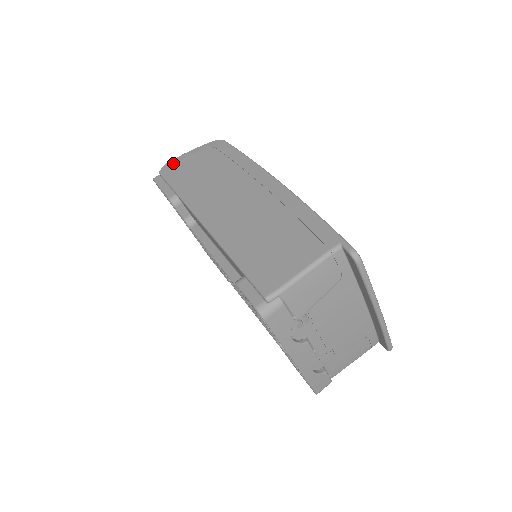
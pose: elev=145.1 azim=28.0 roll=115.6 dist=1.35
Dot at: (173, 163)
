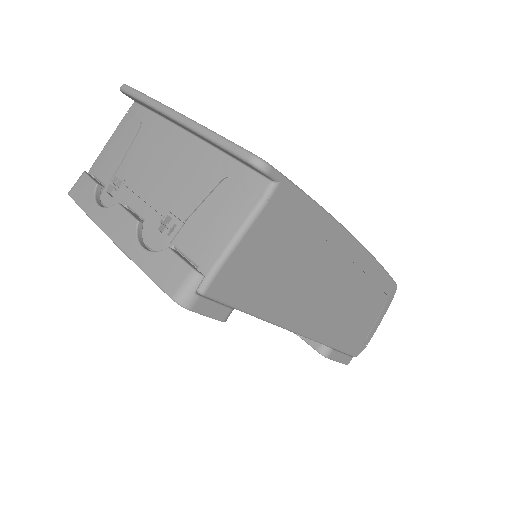
Dot at: occluded
